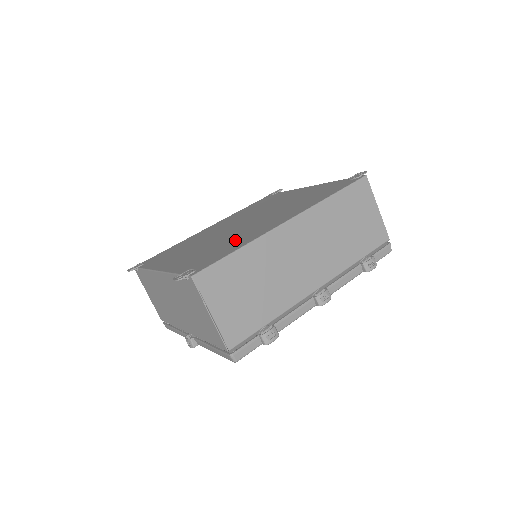
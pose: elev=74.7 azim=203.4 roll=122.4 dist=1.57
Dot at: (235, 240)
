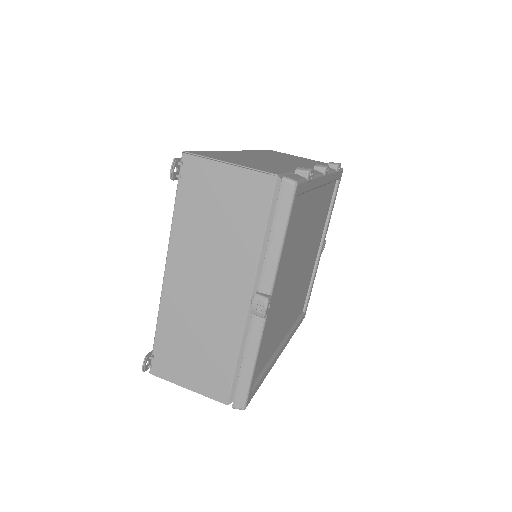
Dot at: occluded
